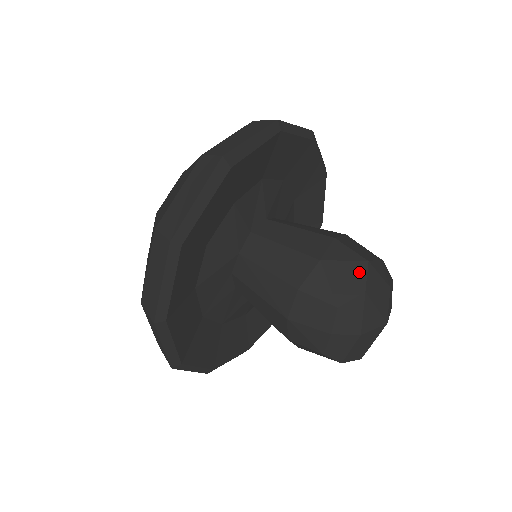
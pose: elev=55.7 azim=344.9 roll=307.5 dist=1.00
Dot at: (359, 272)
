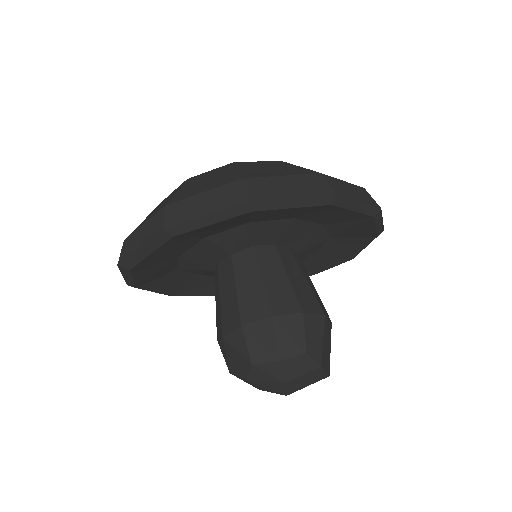
Dot at: (244, 366)
